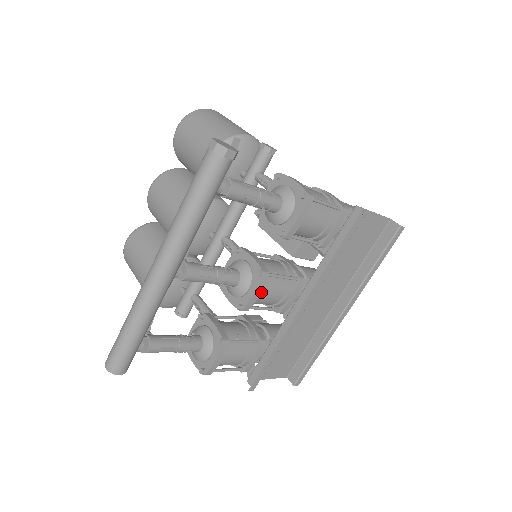
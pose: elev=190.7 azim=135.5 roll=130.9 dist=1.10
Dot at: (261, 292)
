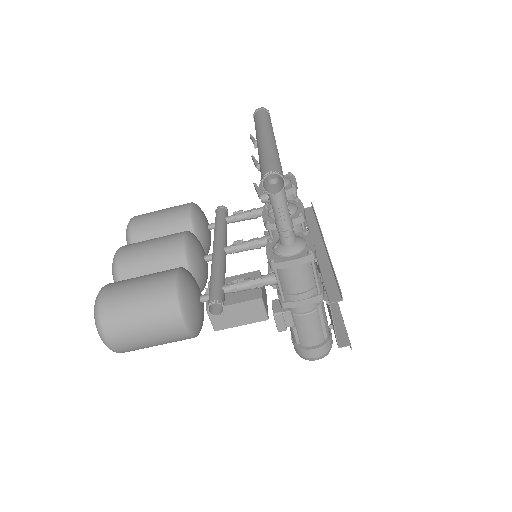
Dot at: occluded
